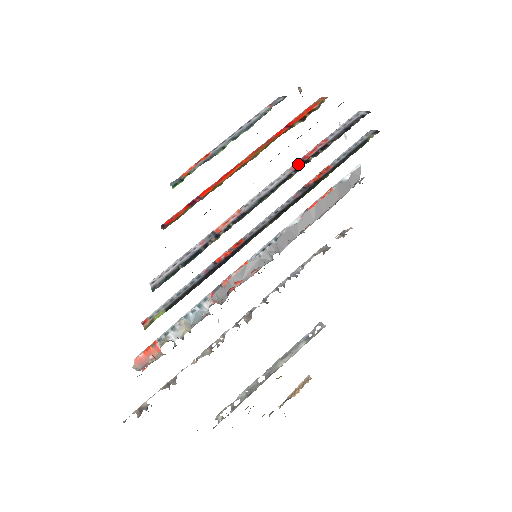
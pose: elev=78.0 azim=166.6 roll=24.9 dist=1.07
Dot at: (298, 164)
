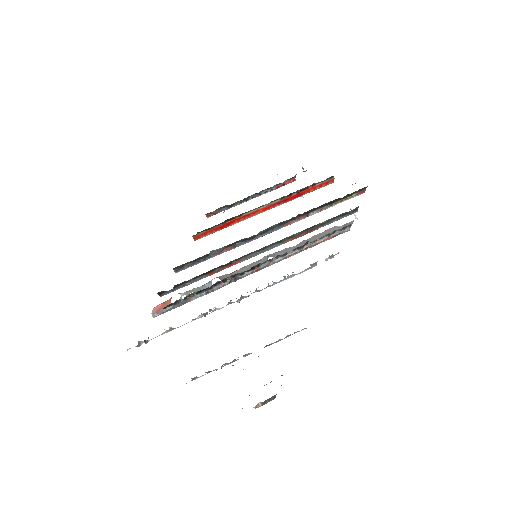
Dot at: occluded
